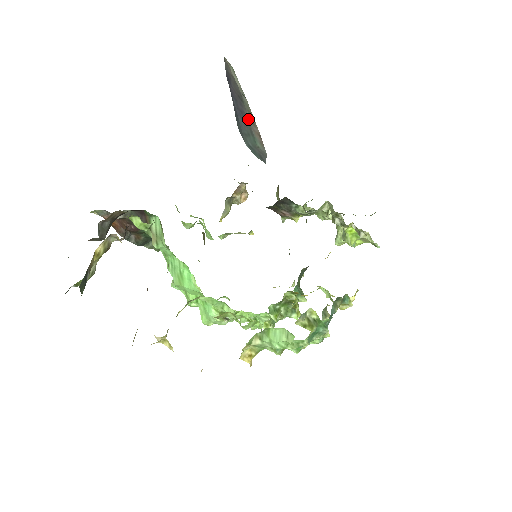
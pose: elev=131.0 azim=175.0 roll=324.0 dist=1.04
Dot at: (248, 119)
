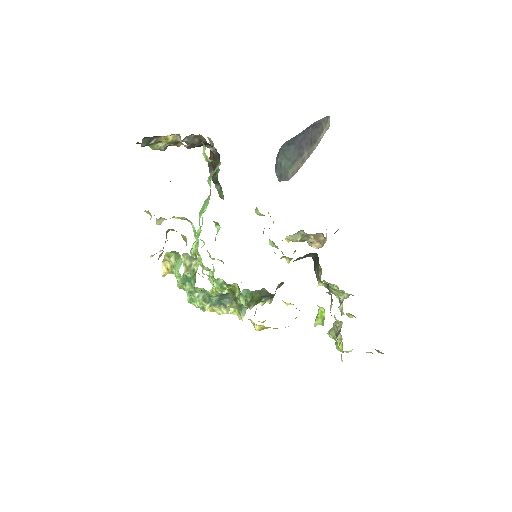
Dot at: (302, 155)
